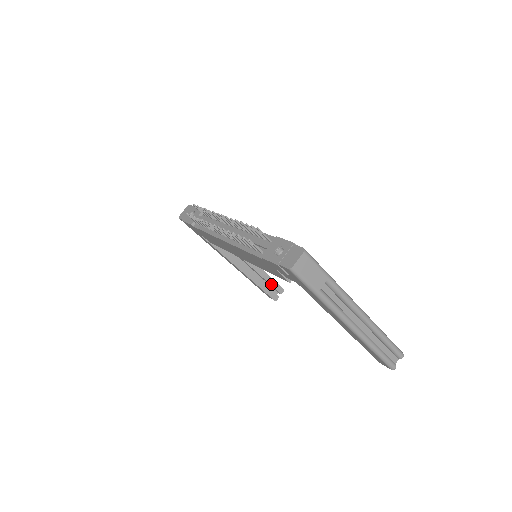
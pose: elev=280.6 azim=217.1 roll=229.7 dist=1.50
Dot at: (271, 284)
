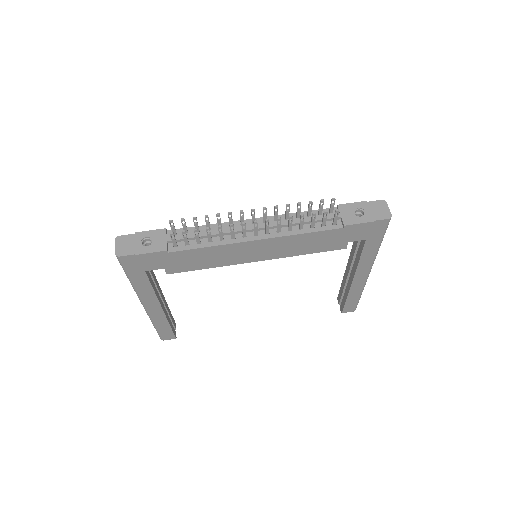
Dot at: (172, 320)
